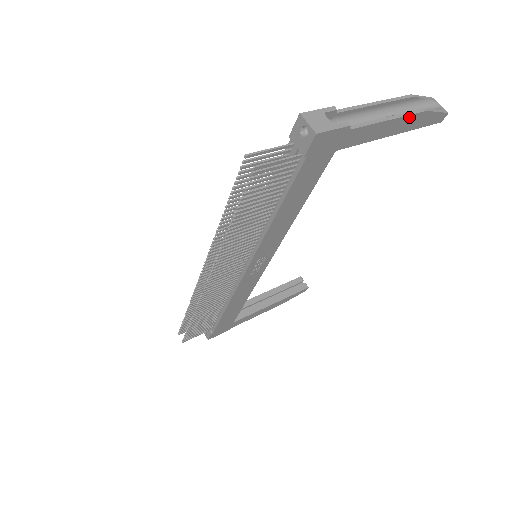
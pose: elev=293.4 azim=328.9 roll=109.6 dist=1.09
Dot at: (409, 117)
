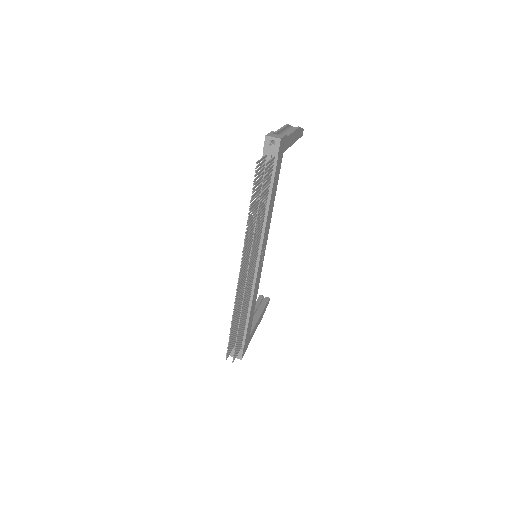
Dot at: (297, 131)
